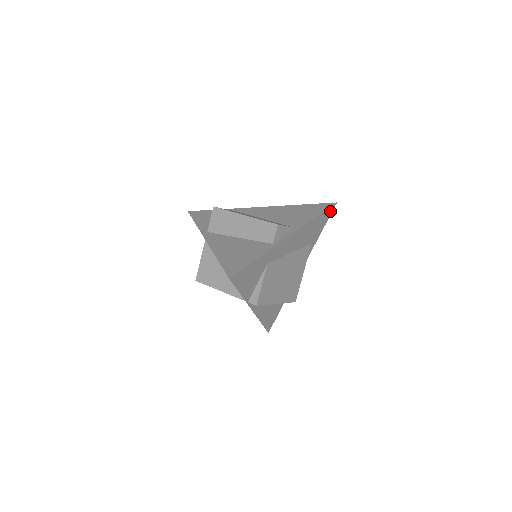
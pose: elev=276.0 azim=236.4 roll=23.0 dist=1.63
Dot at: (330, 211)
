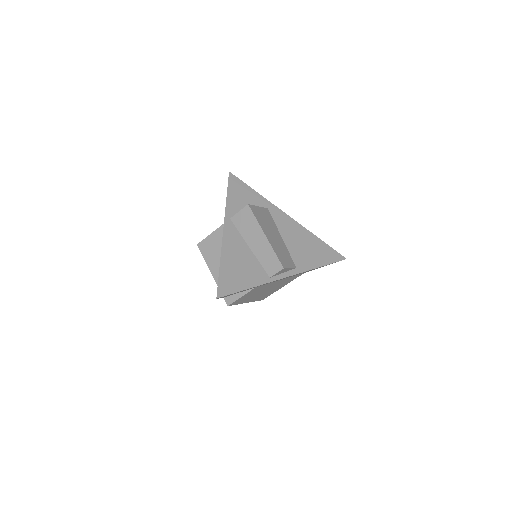
Dot at: occluded
